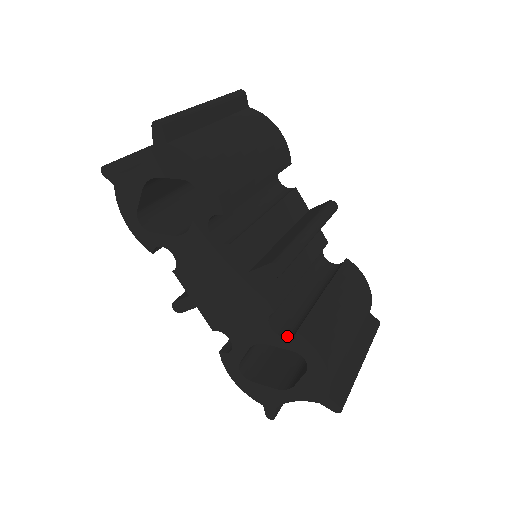
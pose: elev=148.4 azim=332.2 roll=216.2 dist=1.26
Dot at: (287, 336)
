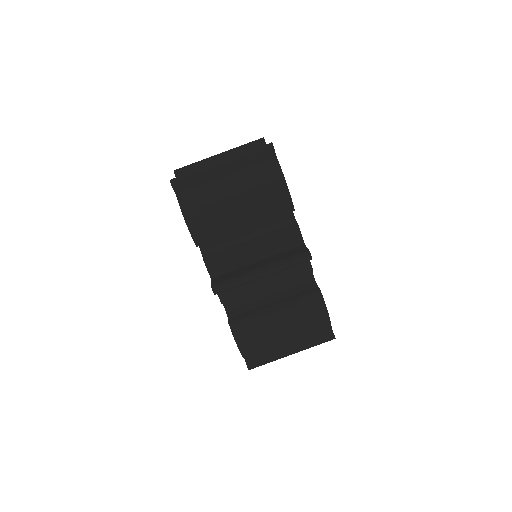
Dot at: (229, 319)
